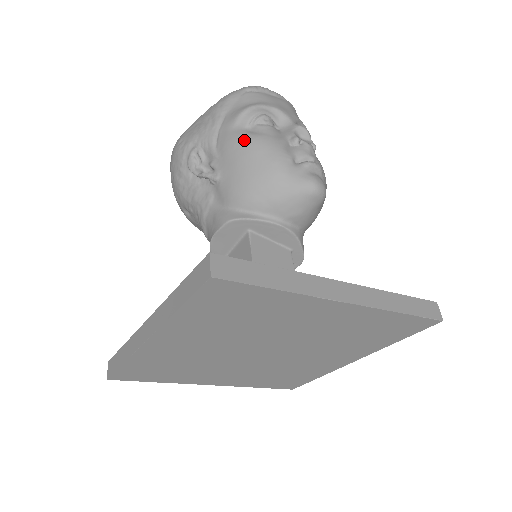
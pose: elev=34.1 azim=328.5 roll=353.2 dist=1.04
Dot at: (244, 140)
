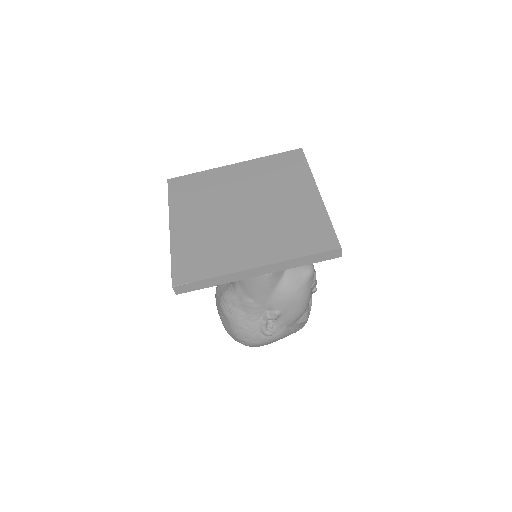
Dot at: occluded
